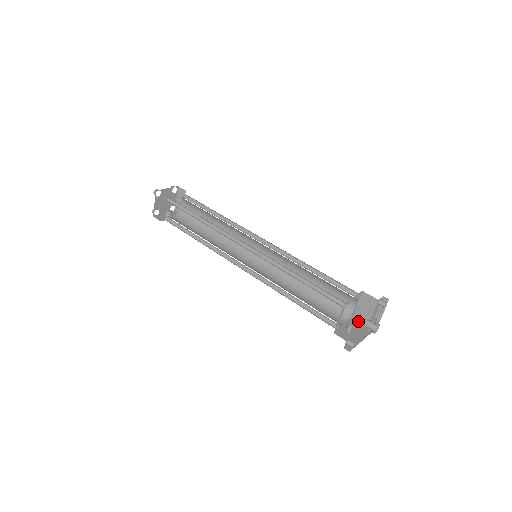
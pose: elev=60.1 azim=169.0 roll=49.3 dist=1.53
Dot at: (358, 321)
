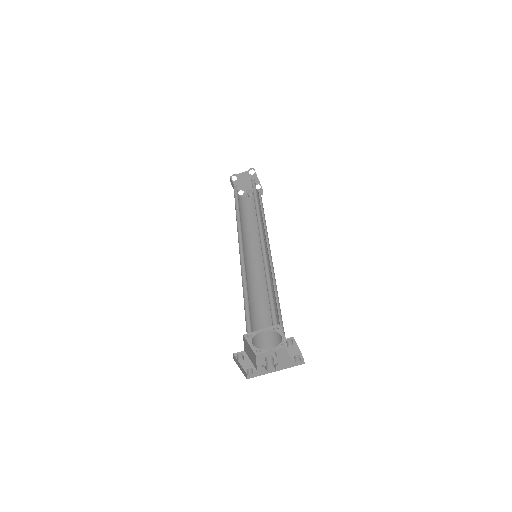
Dot at: (237, 357)
